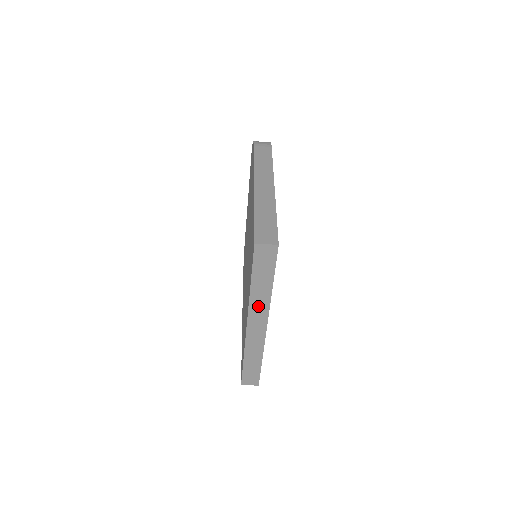
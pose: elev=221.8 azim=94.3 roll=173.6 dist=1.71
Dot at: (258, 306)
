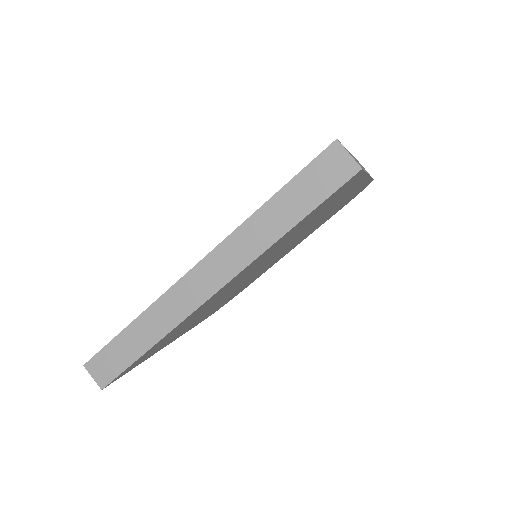
Dot at: (240, 247)
